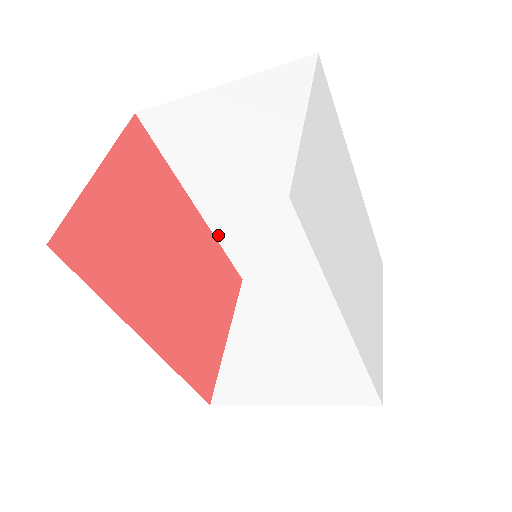
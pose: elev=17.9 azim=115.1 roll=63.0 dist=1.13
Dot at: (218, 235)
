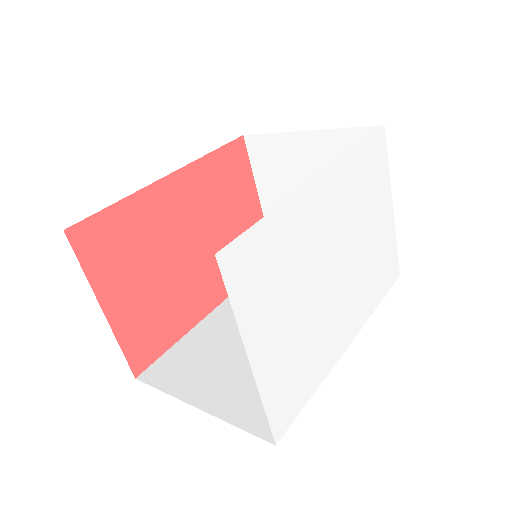
Dot at: occluded
